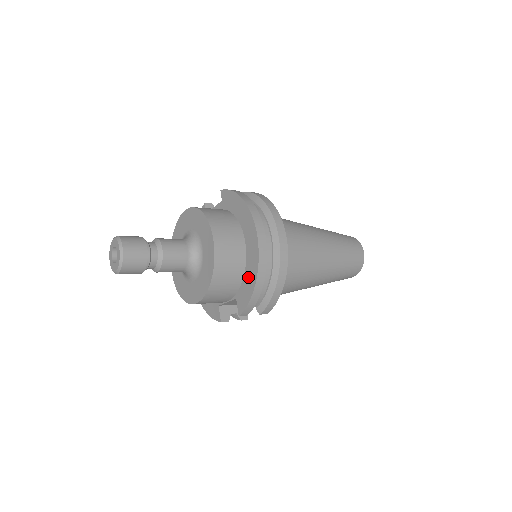
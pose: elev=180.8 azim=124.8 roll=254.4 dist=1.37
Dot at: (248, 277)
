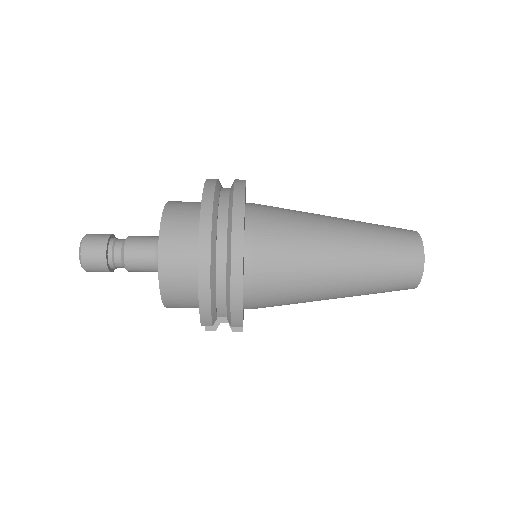
Dot at: occluded
